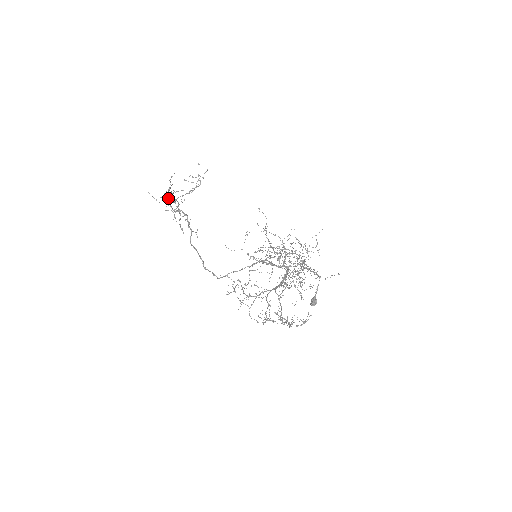
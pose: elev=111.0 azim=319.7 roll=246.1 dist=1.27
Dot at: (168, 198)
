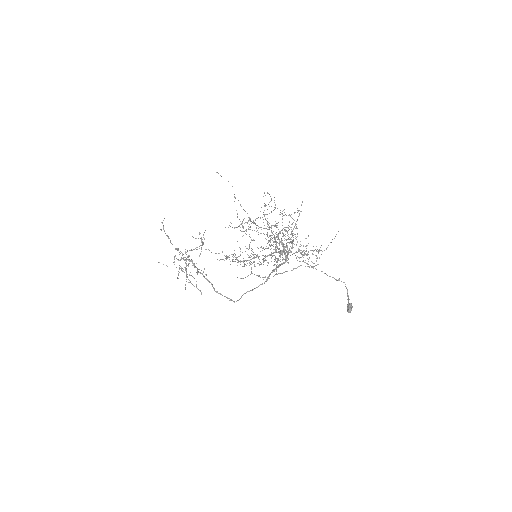
Dot at: occluded
